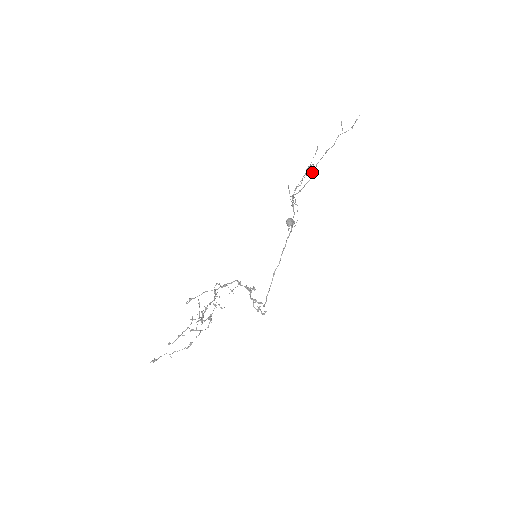
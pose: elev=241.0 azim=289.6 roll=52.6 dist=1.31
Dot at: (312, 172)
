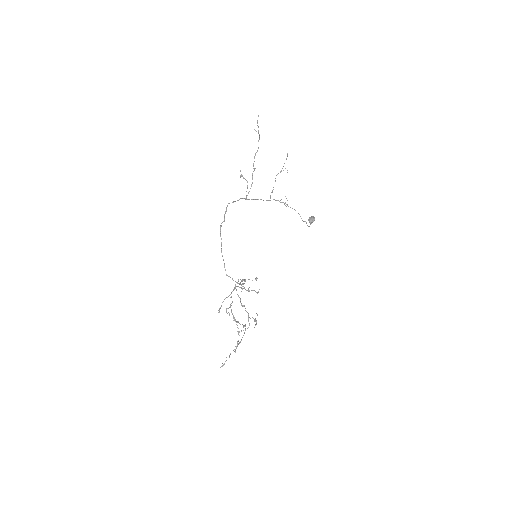
Dot at: (242, 175)
